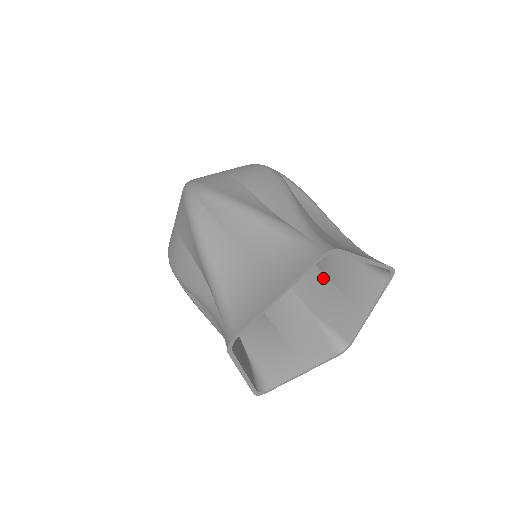
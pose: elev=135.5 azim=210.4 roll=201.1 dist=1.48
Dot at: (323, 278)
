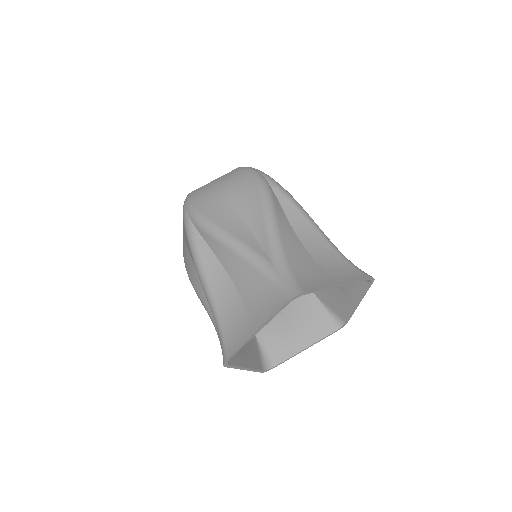
Dot at: occluded
